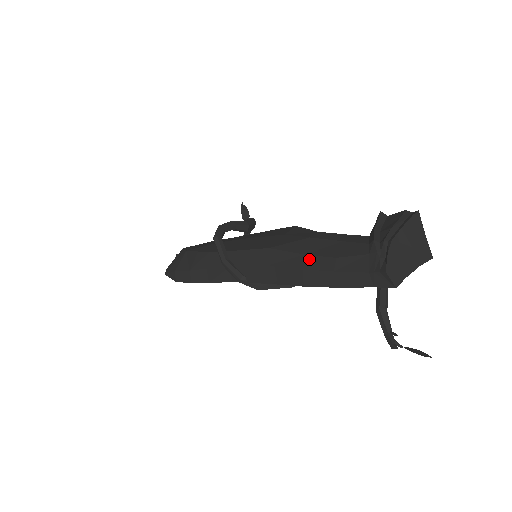
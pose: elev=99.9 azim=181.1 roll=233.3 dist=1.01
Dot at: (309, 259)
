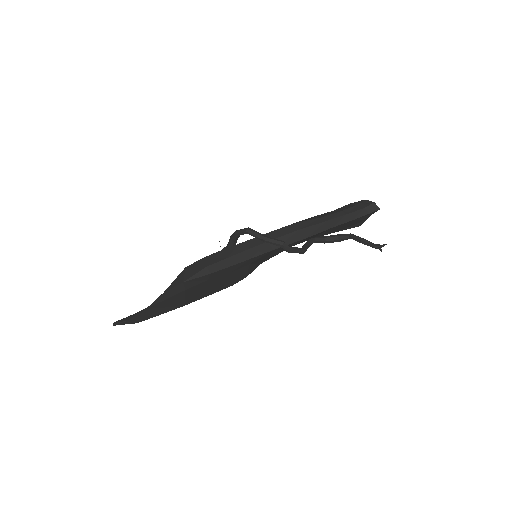
Dot at: (326, 217)
